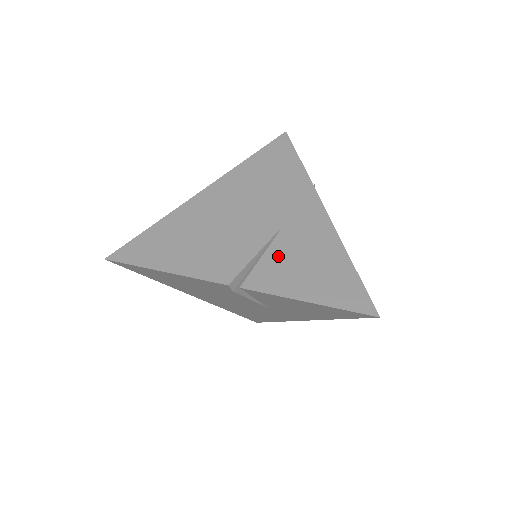
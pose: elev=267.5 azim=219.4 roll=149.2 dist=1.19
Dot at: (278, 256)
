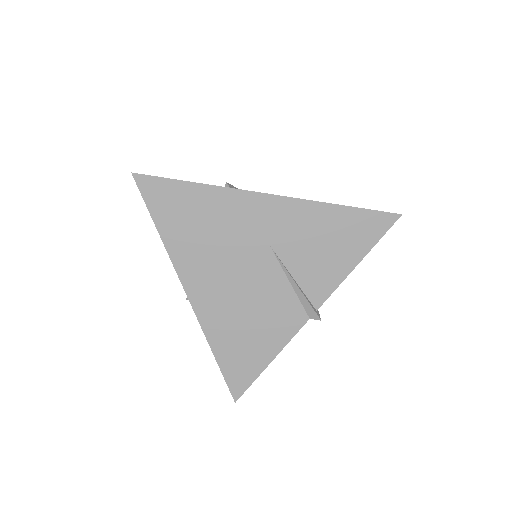
Dot at: (301, 266)
